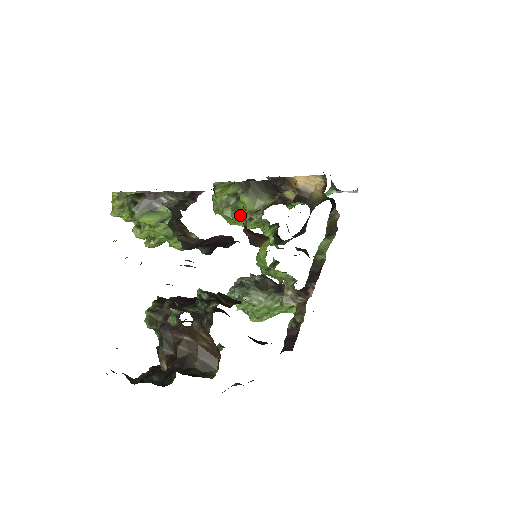
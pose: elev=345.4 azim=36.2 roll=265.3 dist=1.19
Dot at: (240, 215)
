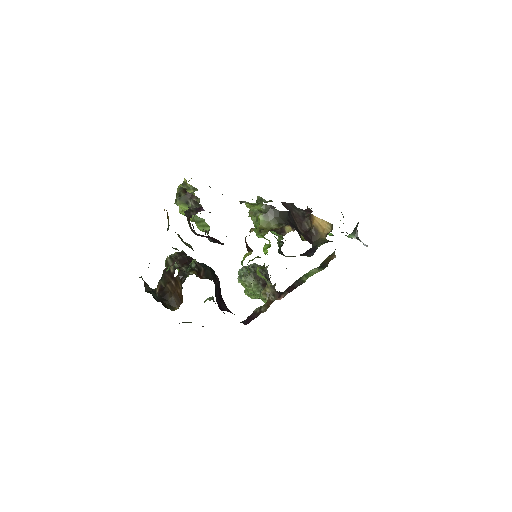
Dot at: occluded
